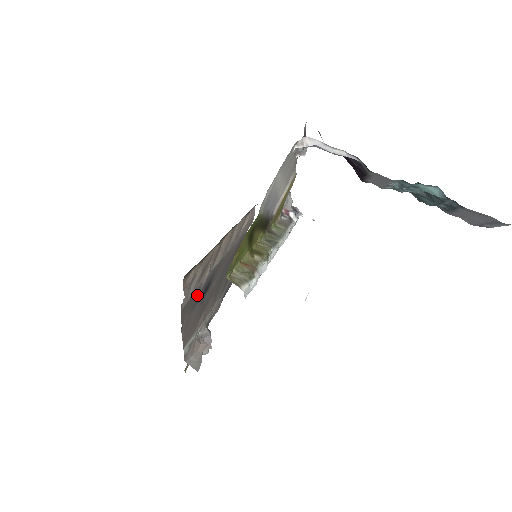
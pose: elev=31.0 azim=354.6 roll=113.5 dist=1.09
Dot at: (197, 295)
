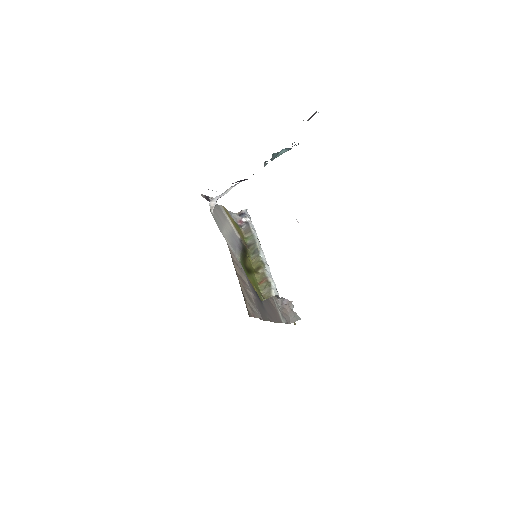
Dot at: (258, 303)
